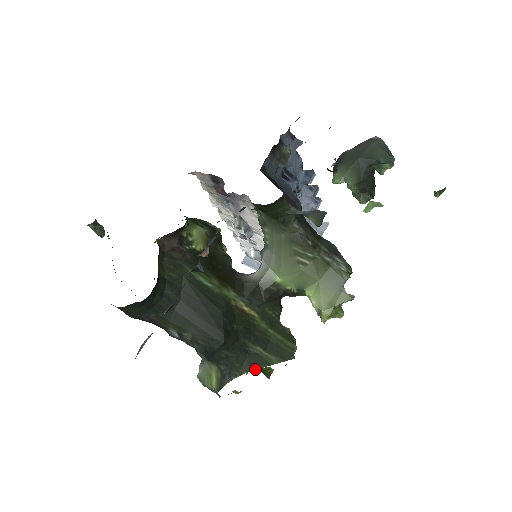
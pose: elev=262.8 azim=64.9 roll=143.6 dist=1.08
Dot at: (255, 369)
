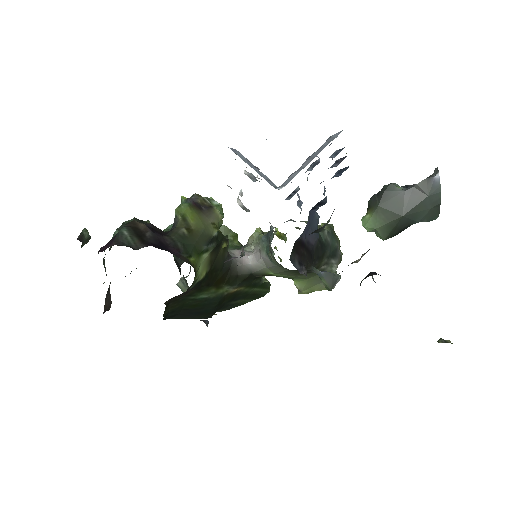
Dot at: occluded
